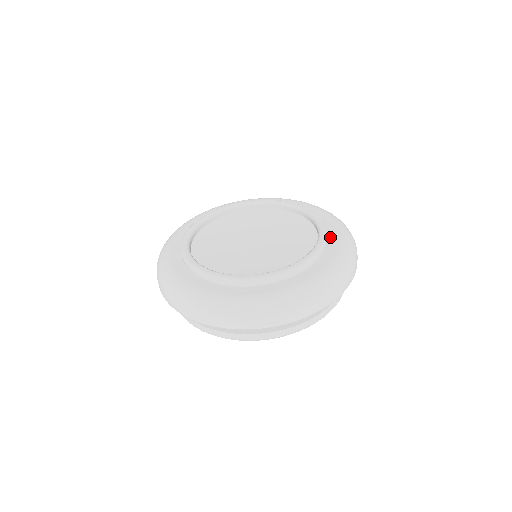
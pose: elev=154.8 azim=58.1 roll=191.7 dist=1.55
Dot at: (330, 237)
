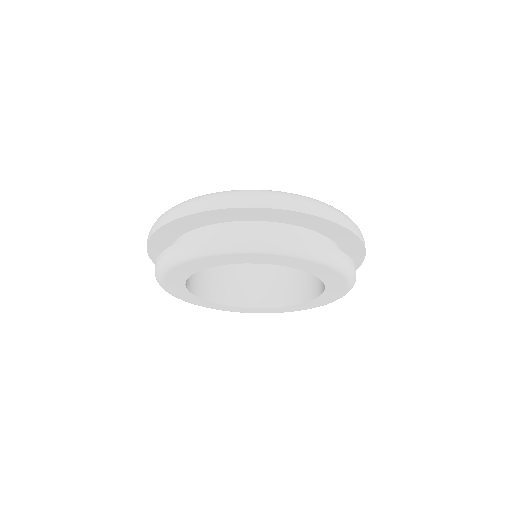
Dot at: occluded
